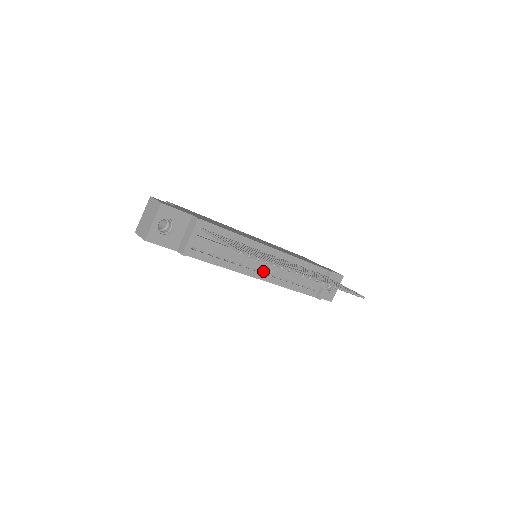
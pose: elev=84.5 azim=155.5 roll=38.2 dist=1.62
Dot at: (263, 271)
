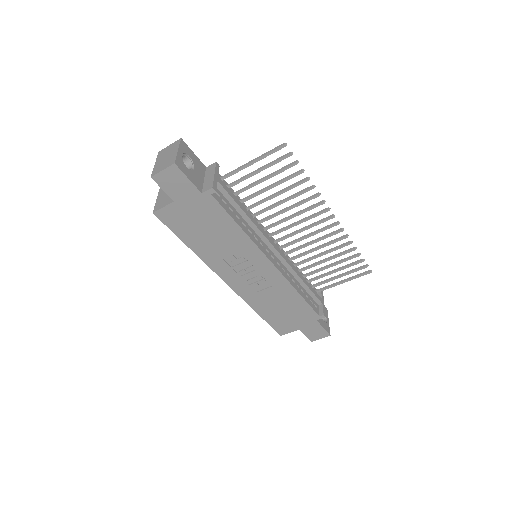
Dot at: (273, 258)
